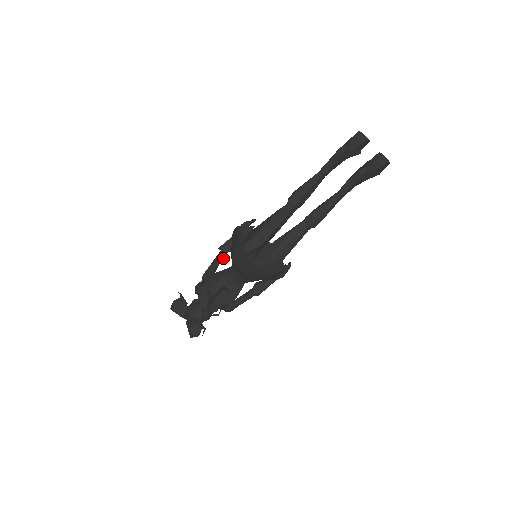
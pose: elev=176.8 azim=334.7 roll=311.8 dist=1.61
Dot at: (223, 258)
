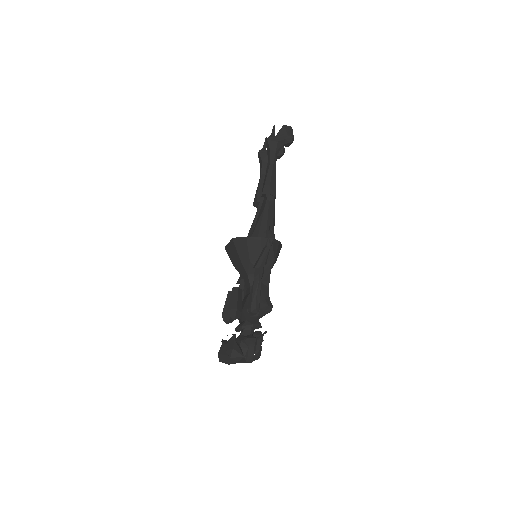
Dot at: (243, 288)
